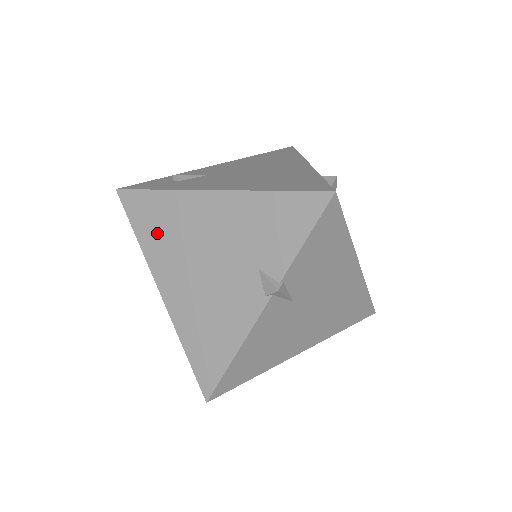
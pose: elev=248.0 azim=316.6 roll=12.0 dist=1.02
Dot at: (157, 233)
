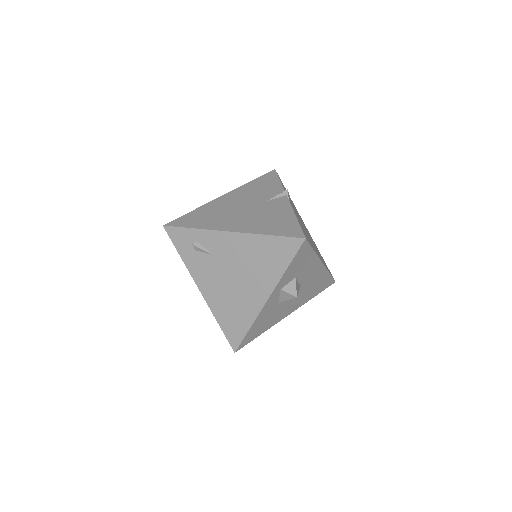
Dot at: occluded
